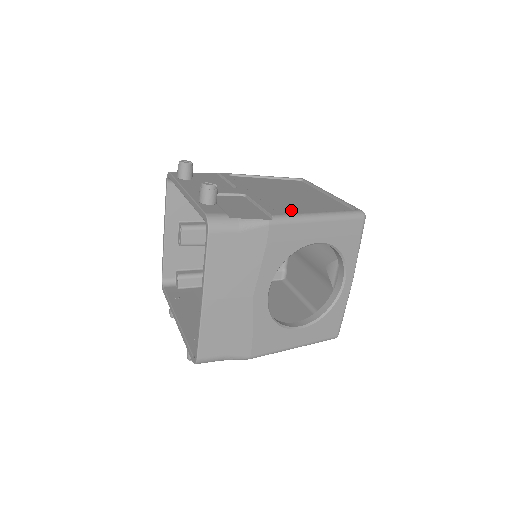
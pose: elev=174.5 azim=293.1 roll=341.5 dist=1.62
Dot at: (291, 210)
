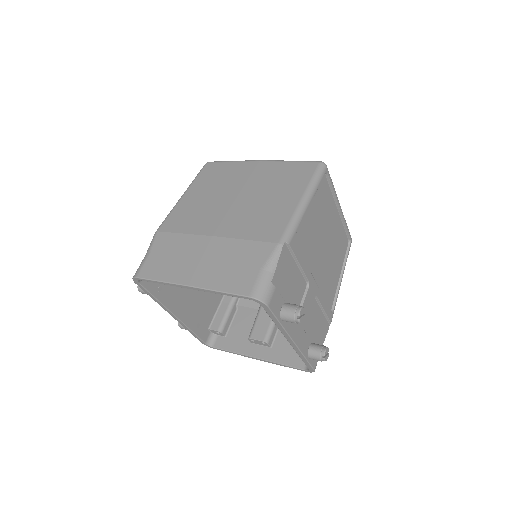
Dot at: (332, 291)
